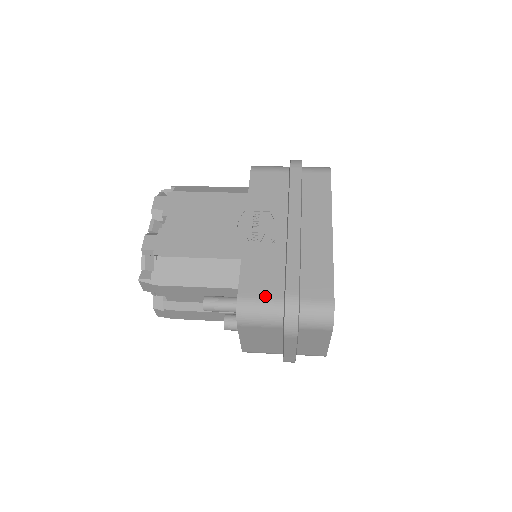
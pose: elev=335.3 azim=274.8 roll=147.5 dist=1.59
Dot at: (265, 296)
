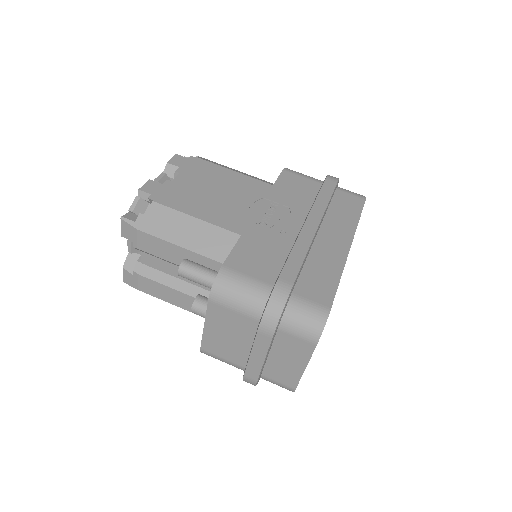
Dot at: (253, 276)
